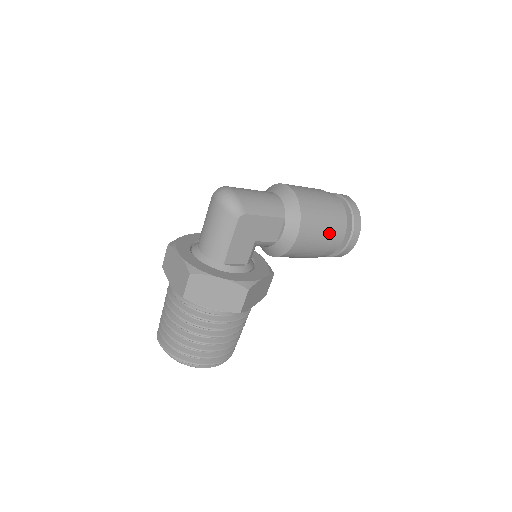
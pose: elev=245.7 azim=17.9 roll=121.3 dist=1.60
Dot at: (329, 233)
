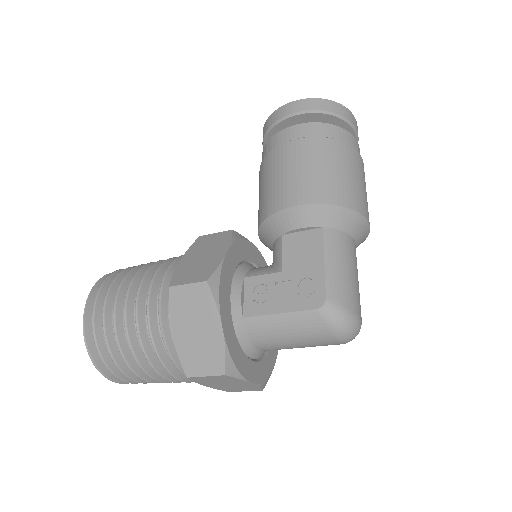
Dot at: occluded
